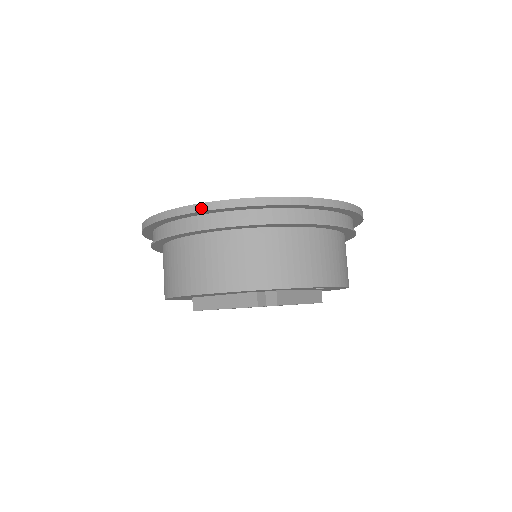
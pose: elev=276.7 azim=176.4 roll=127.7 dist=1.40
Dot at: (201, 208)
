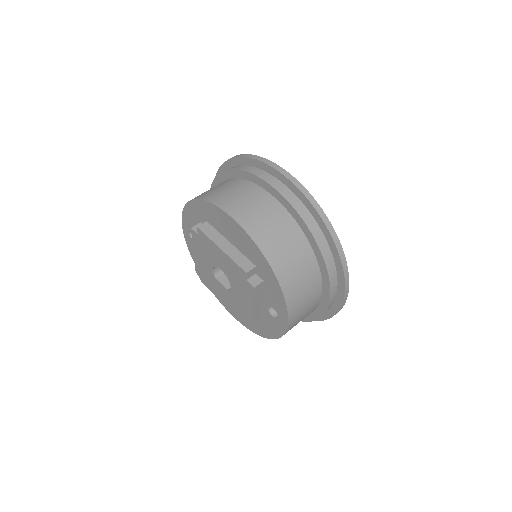
Dot at: (304, 191)
